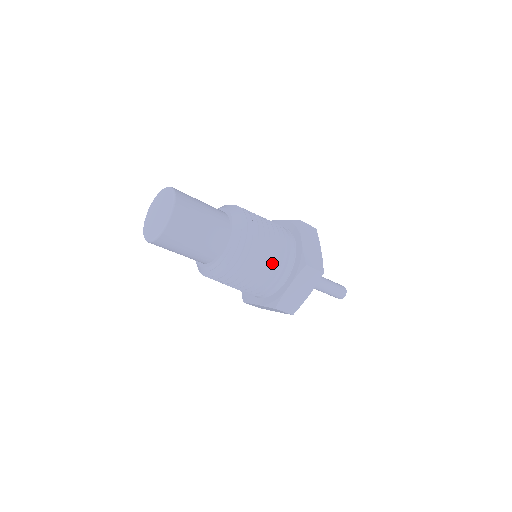
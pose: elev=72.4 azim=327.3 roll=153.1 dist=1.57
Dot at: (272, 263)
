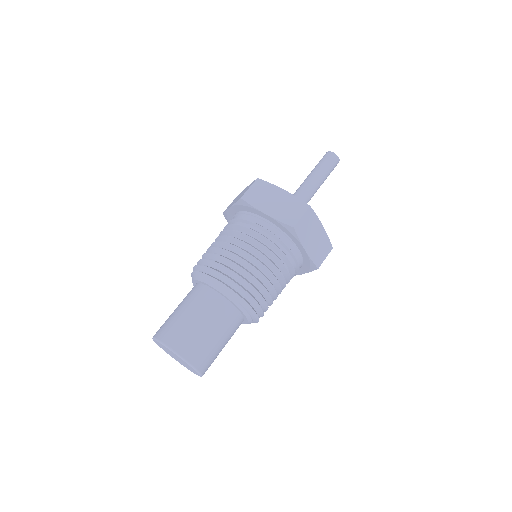
Dot at: (274, 260)
